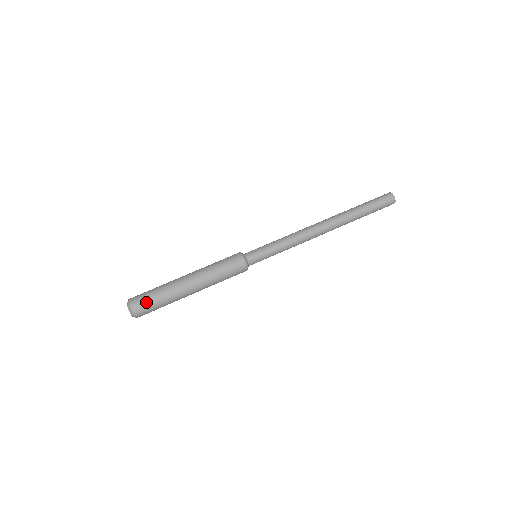
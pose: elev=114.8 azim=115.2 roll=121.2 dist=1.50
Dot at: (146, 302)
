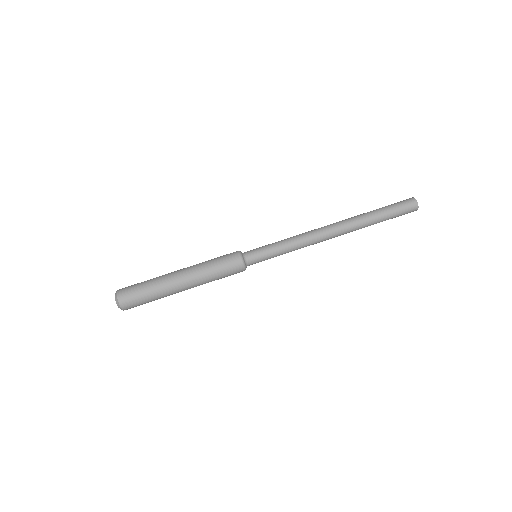
Dot at: (138, 304)
